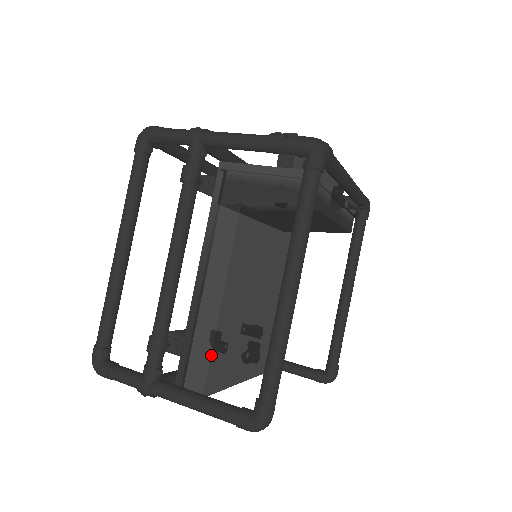
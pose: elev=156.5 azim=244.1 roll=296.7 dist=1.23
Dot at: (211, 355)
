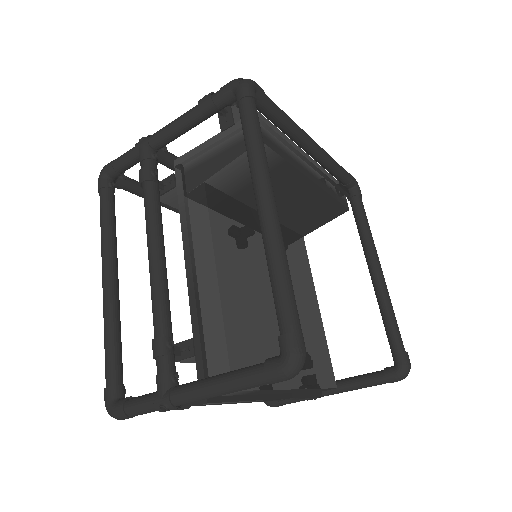
Dot at: (226, 338)
